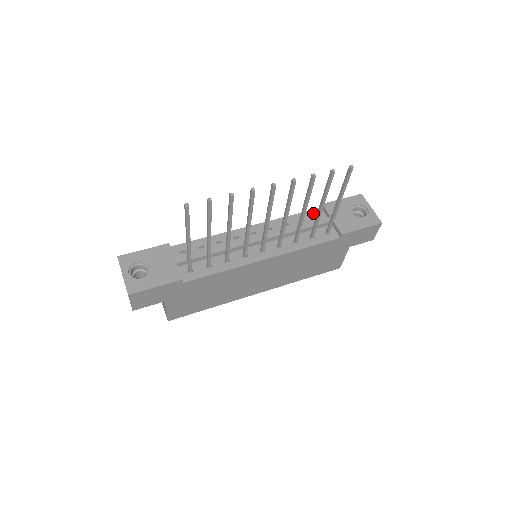
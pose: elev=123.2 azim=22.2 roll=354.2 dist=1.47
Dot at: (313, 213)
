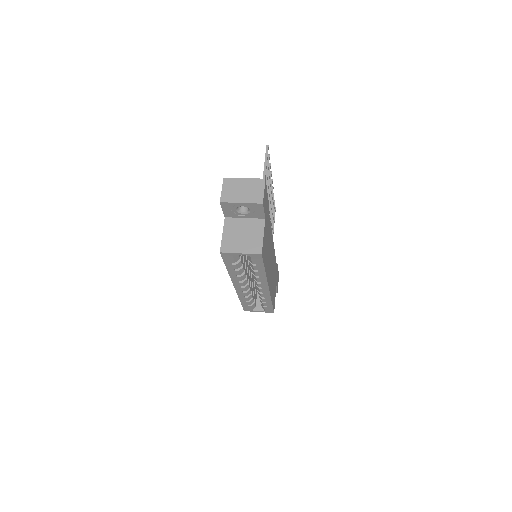
Dot at: occluded
